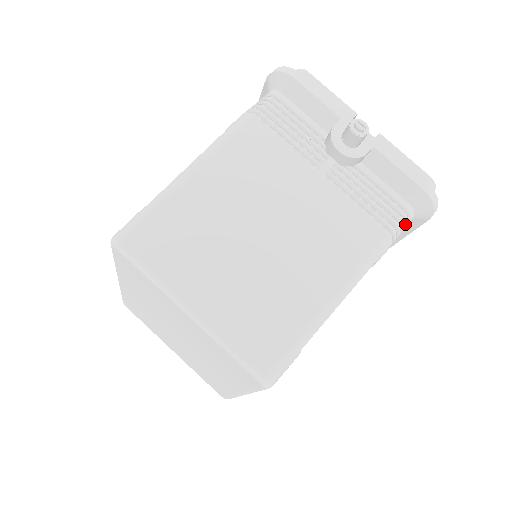
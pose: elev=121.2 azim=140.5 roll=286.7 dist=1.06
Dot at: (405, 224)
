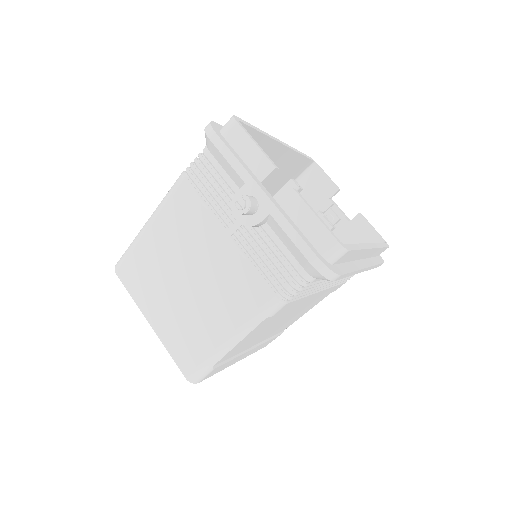
Dot at: (302, 286)
